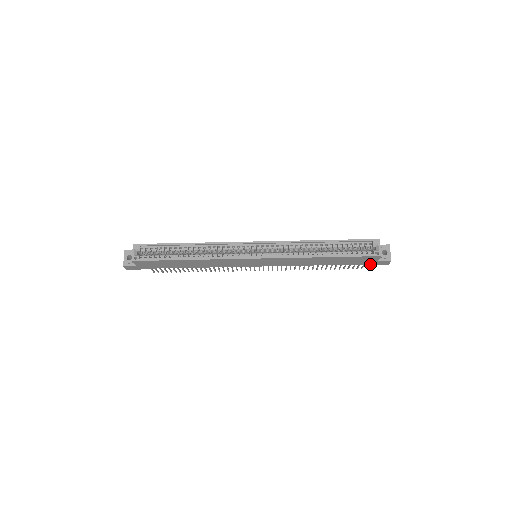
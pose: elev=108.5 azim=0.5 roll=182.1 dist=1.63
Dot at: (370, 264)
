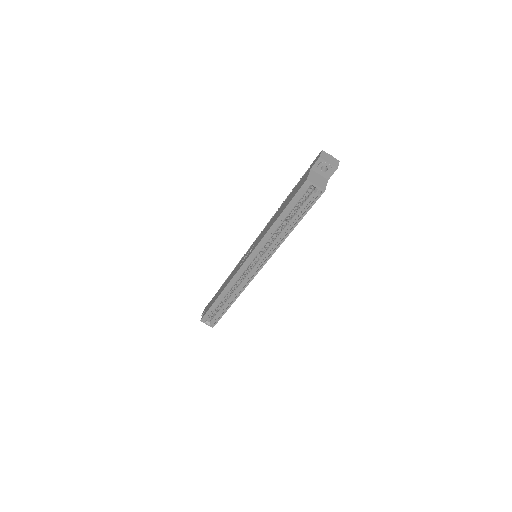
Dot at: occluded
